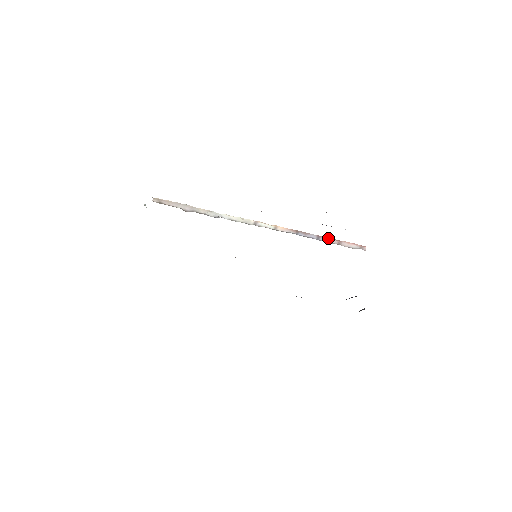
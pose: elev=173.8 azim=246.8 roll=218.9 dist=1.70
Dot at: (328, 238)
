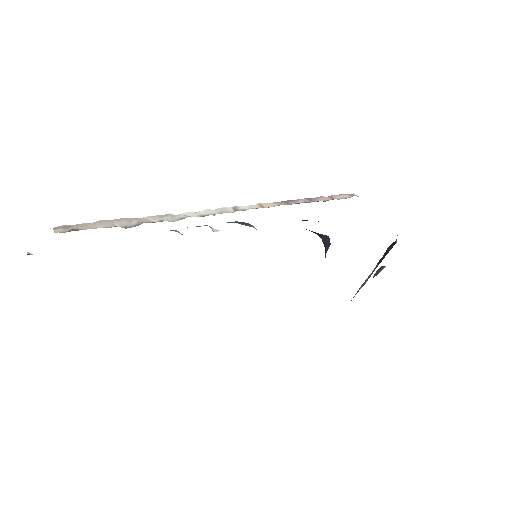
Dot at: (318, 197)
